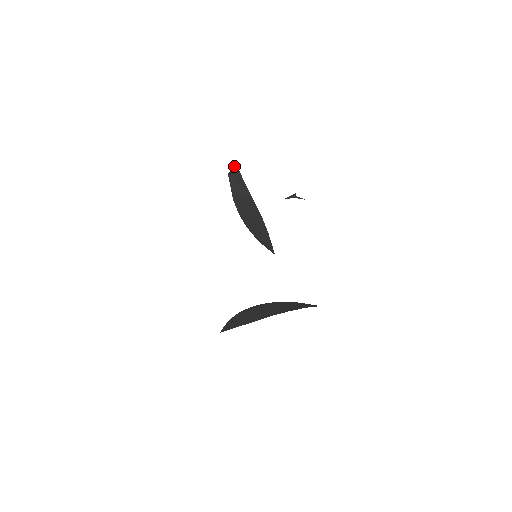
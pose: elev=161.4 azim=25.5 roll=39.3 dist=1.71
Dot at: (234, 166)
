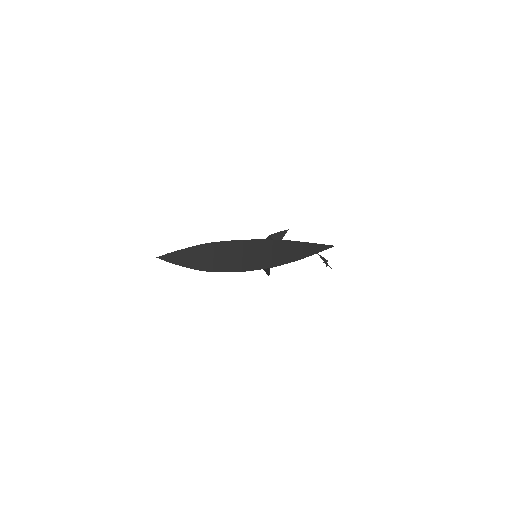
Dot at: (281, 233)
